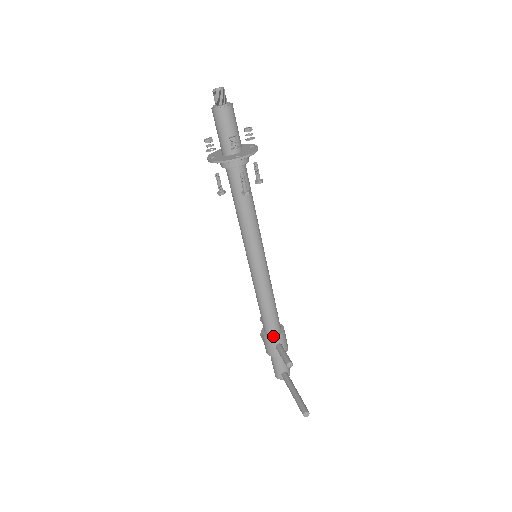
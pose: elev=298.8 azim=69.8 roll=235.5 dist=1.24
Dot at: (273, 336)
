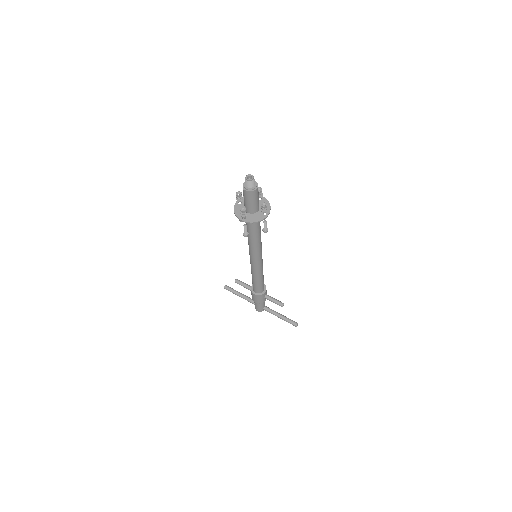
Dot at: (263, 293)
